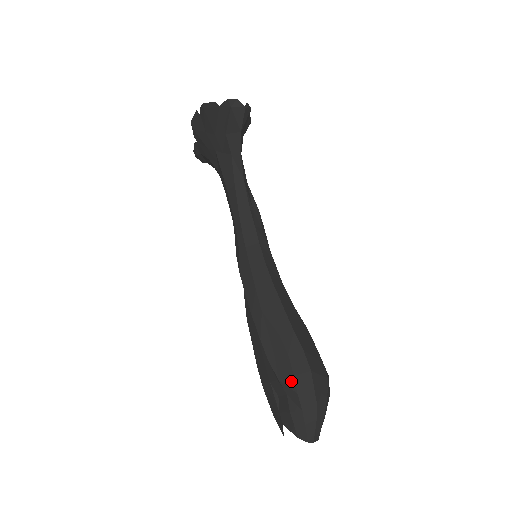
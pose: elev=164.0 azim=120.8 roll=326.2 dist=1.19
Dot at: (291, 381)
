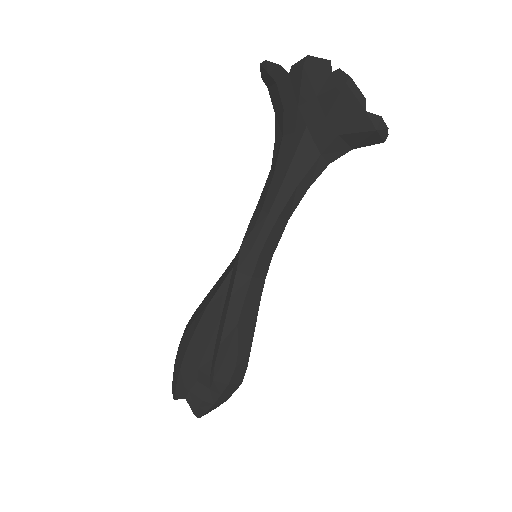
Dot at: (223, 386)
